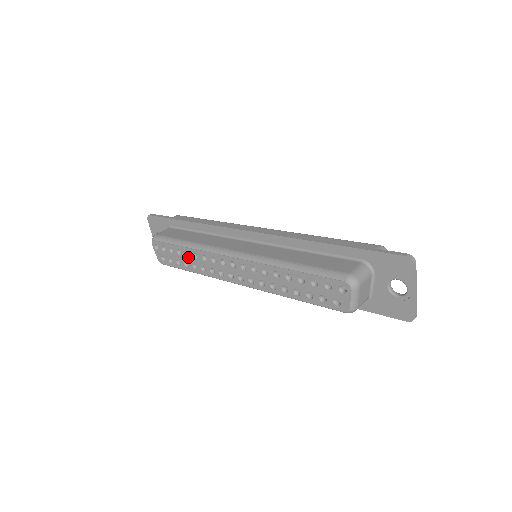
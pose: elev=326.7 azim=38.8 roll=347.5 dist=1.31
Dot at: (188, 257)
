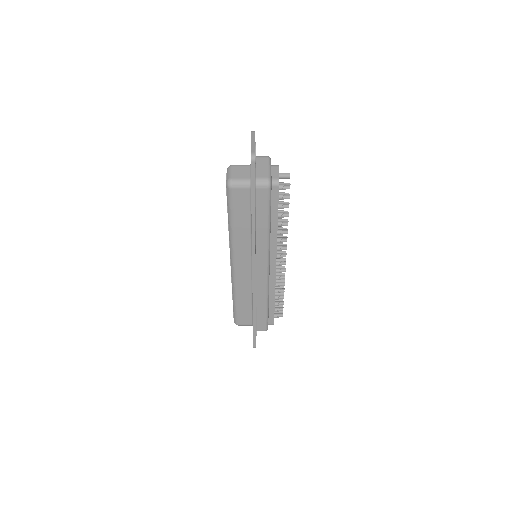
Dot at: occluded
